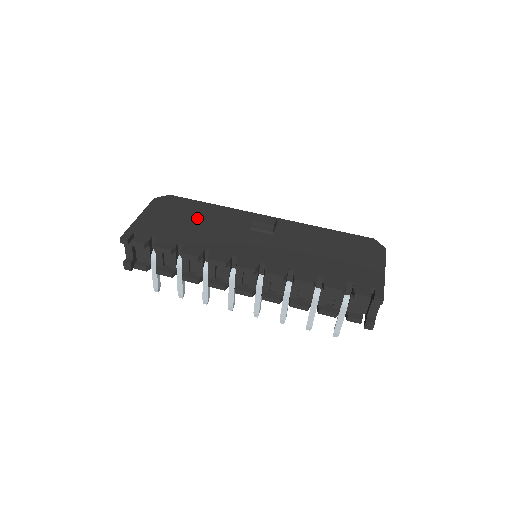
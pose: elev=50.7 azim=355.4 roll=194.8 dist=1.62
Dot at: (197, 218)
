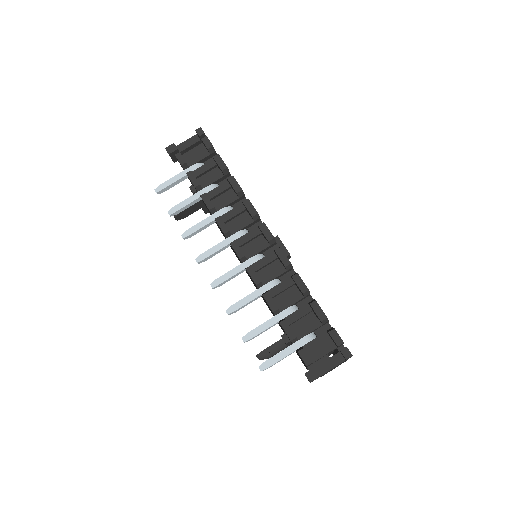
Dot at: occluded
